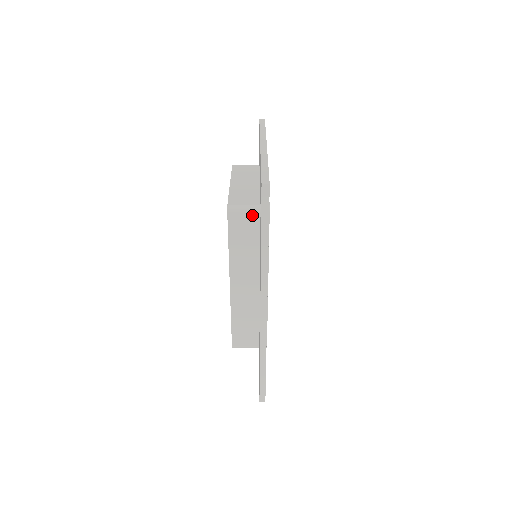
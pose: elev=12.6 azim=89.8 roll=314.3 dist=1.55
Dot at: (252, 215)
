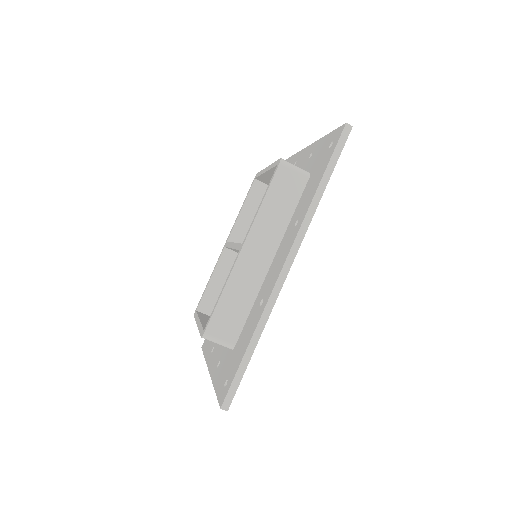
Dot at: (301, 176)
